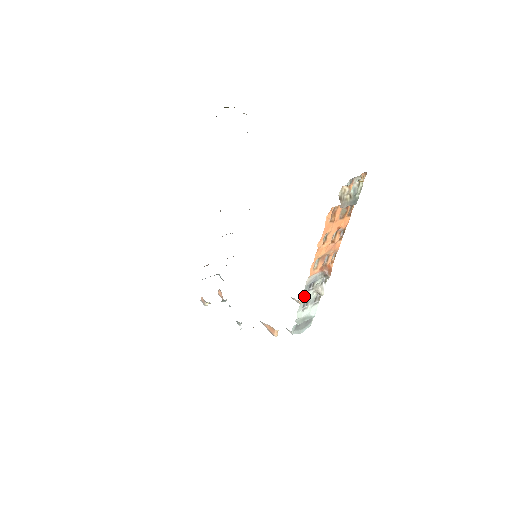
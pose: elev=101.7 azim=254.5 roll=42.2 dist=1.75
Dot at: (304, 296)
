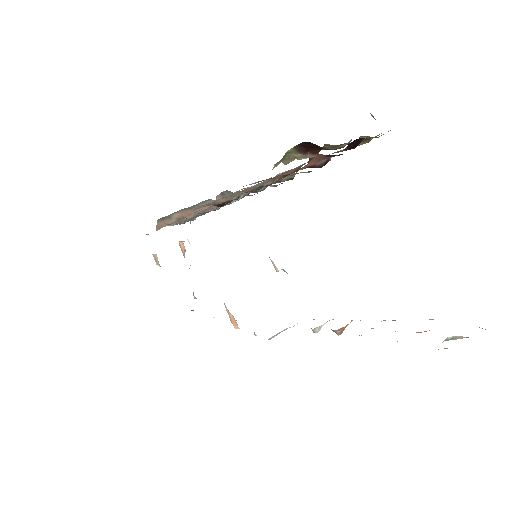
Dot at: occluded
